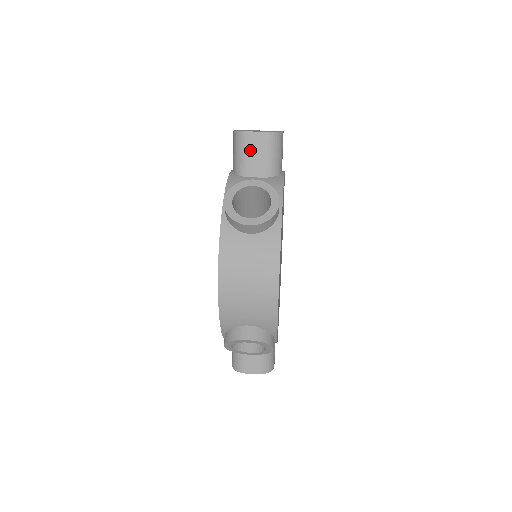
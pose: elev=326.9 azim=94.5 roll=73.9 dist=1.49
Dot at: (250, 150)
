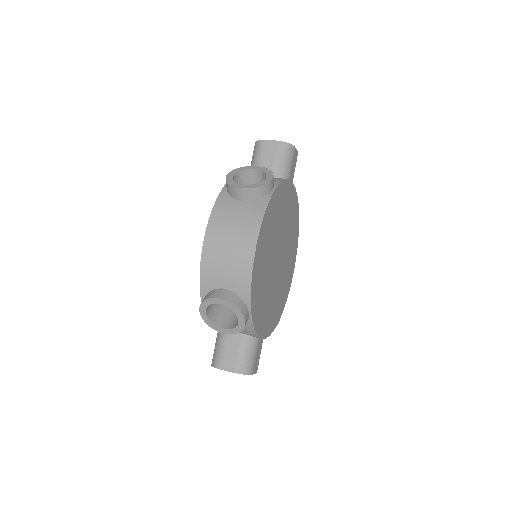
Dot at: (263, 154)
